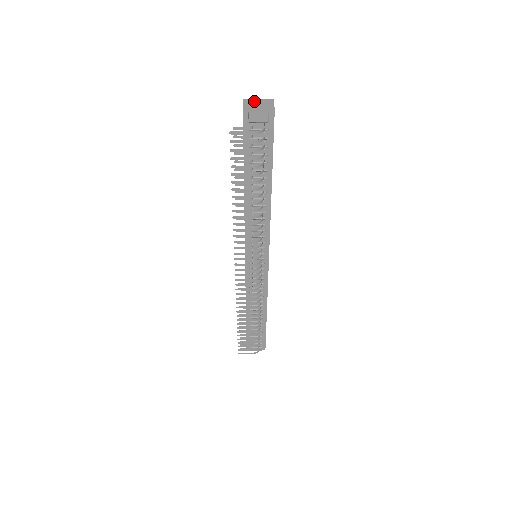
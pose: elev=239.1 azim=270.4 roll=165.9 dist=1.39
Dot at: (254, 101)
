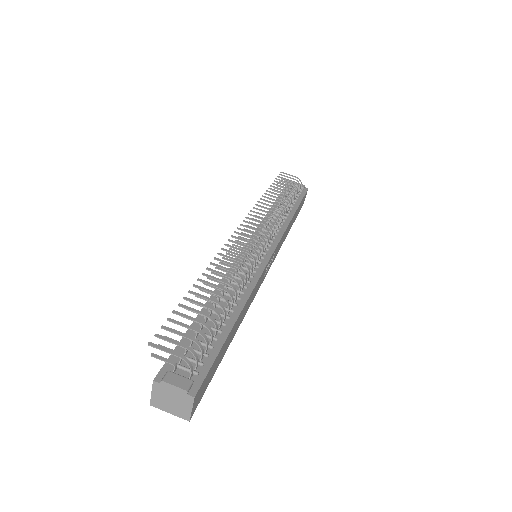
Dot at: occluded
